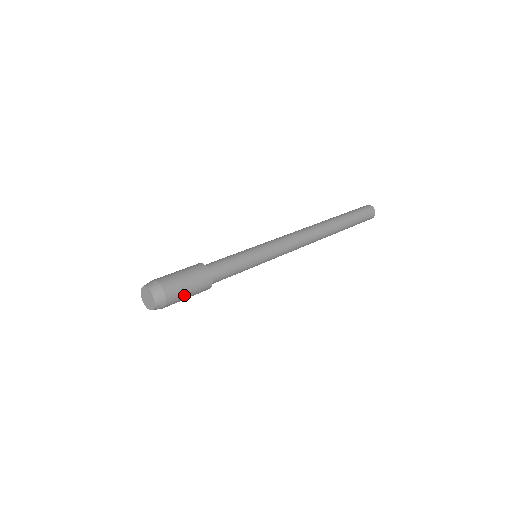
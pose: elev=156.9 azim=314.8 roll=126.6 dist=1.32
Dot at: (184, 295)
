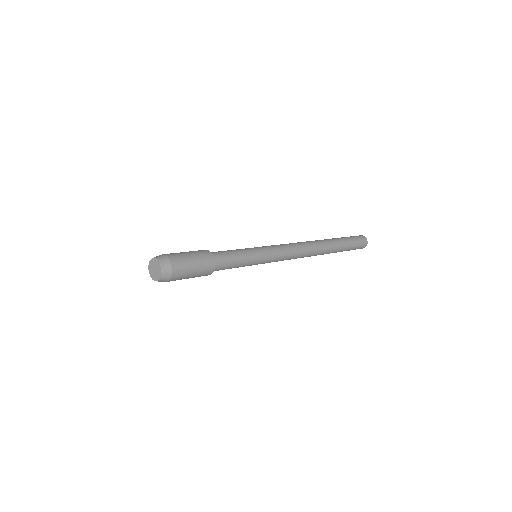
Dot at: occluded
